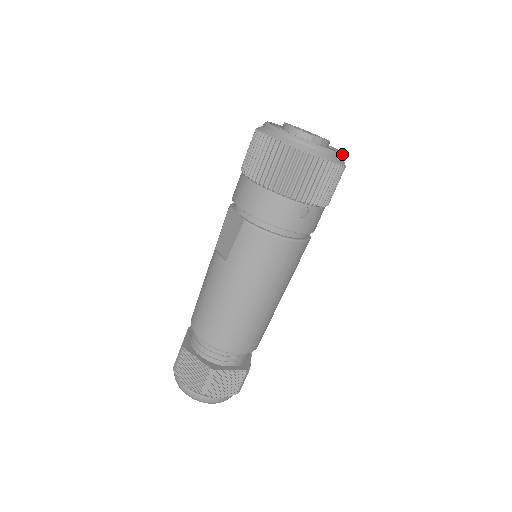
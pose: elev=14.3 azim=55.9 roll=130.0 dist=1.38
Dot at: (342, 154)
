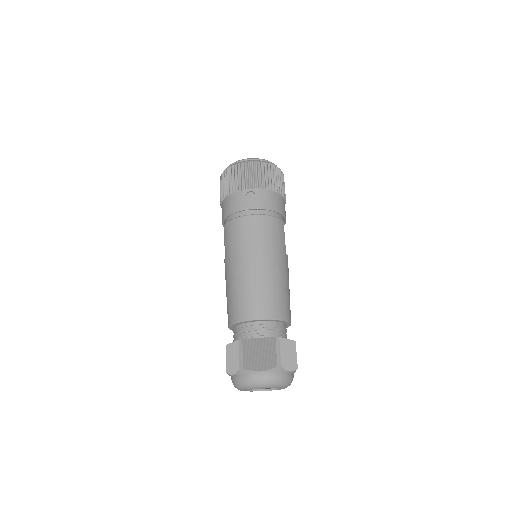
Dot at: (267, 160)
